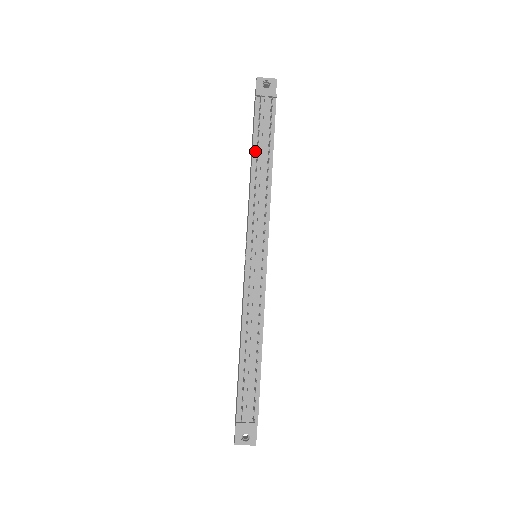
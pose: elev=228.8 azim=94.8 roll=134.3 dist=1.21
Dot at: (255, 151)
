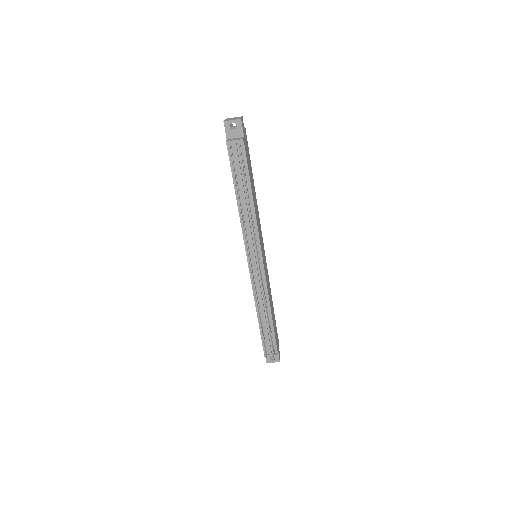
Dot at: (236, 188)
